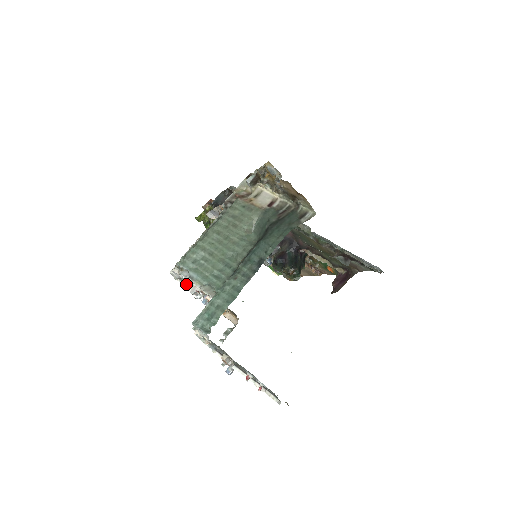
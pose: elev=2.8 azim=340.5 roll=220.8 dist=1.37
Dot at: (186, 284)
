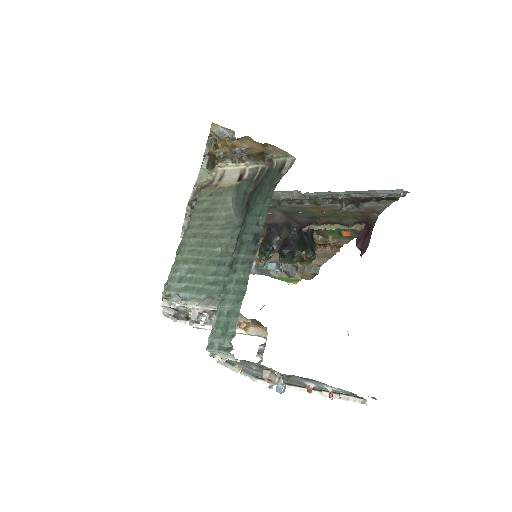
Dot at: (188, 320)
